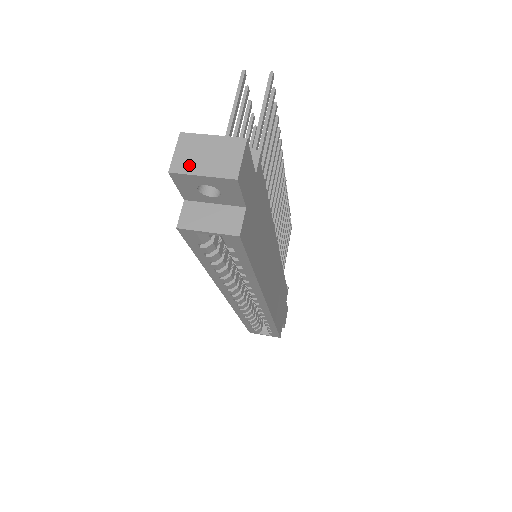
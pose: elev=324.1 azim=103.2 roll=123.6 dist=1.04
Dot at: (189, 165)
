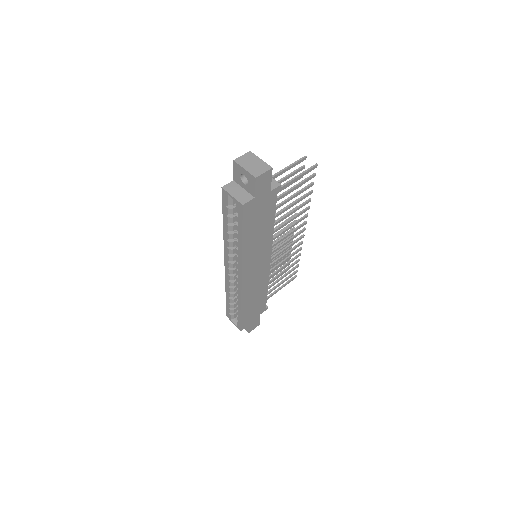
Dot at: (243, 163)
